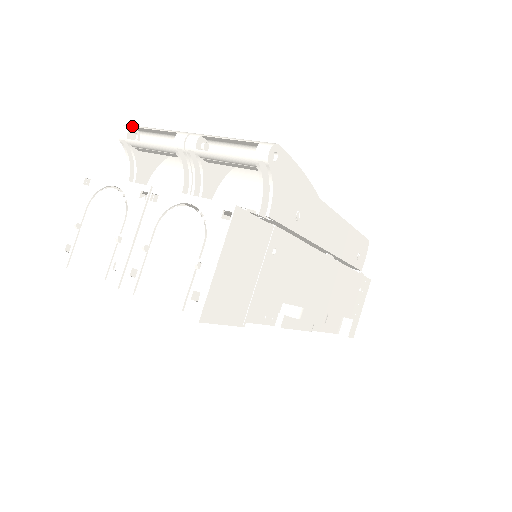
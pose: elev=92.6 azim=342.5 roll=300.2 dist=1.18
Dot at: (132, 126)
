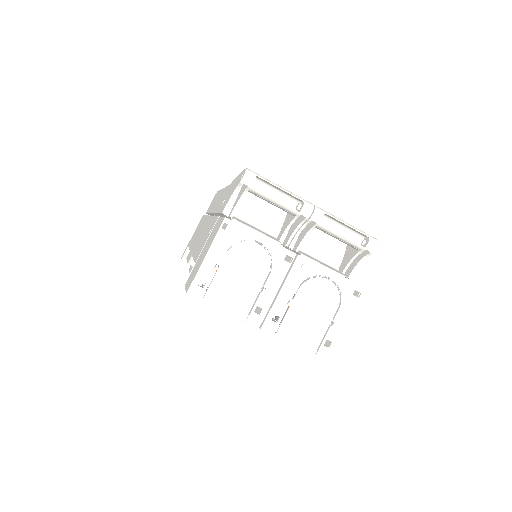
Dot at: (257, 175)
